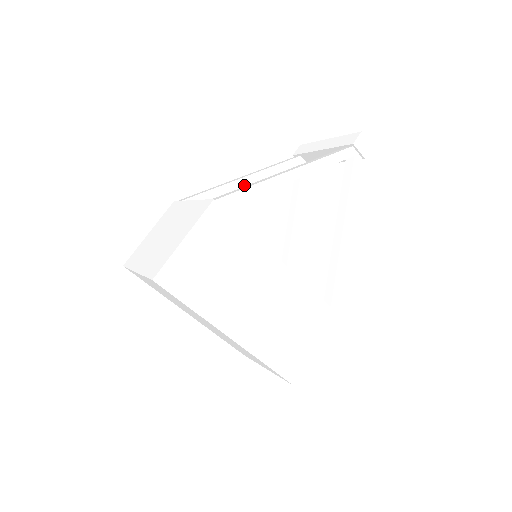
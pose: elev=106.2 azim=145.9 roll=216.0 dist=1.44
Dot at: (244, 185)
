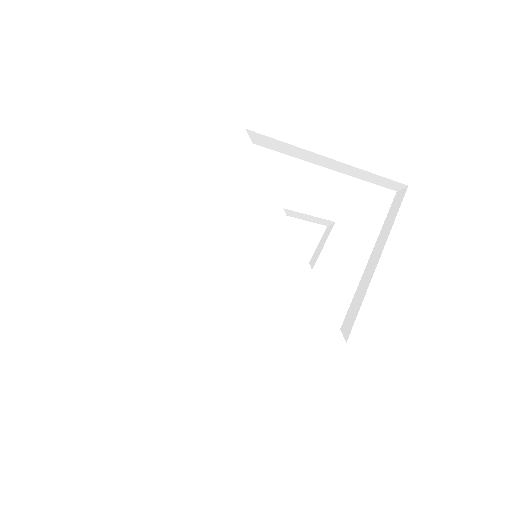
Dot at: occluded
